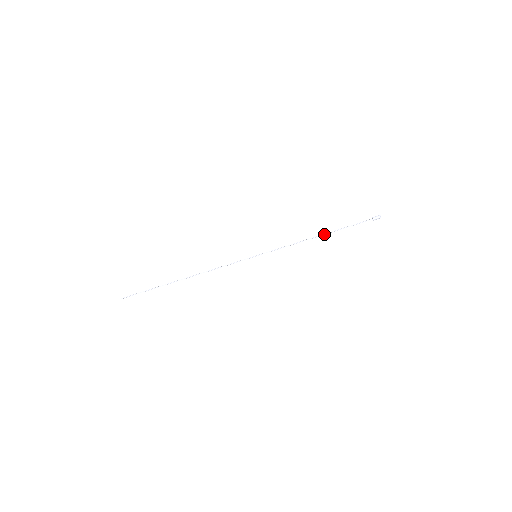
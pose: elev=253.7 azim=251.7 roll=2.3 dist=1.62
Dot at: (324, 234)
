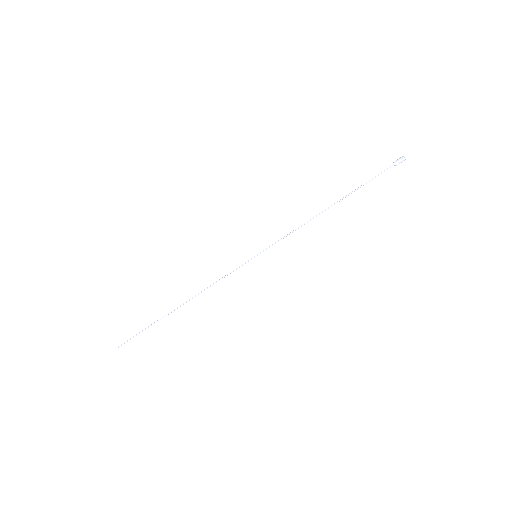
Dot at: (334, 203)
